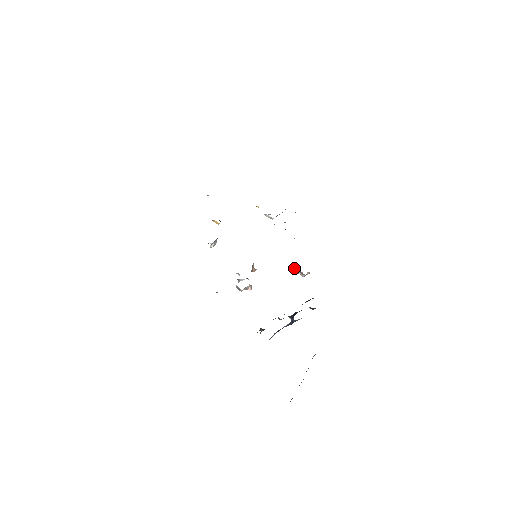
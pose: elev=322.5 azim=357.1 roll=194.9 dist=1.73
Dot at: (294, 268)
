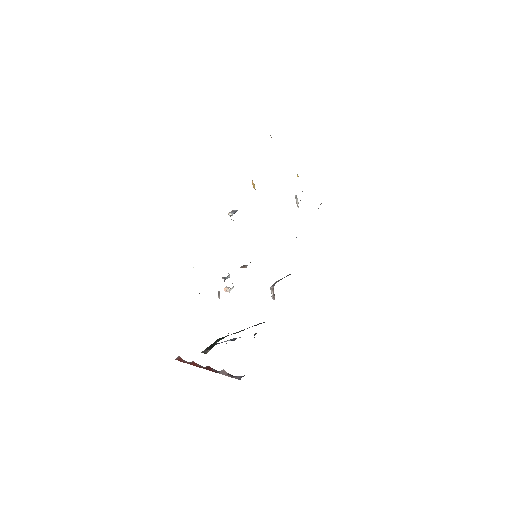
Dot at: (273, 287)
